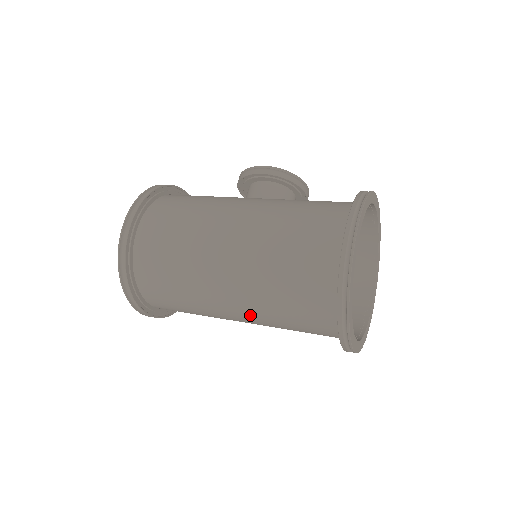
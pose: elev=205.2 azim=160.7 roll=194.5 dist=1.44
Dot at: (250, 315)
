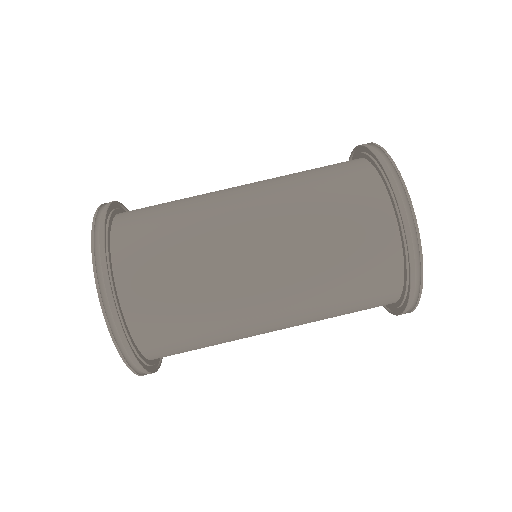
Dot at: (285, 267)
